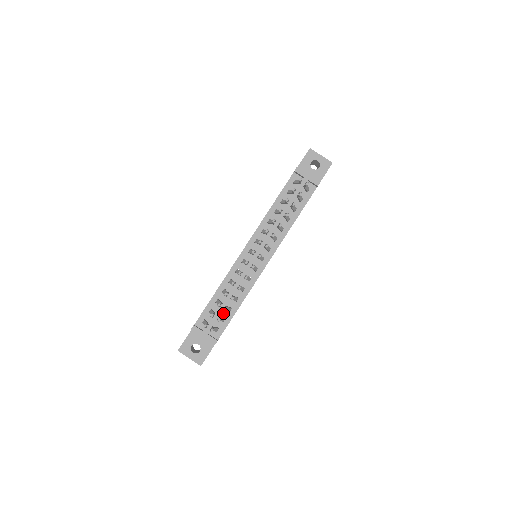
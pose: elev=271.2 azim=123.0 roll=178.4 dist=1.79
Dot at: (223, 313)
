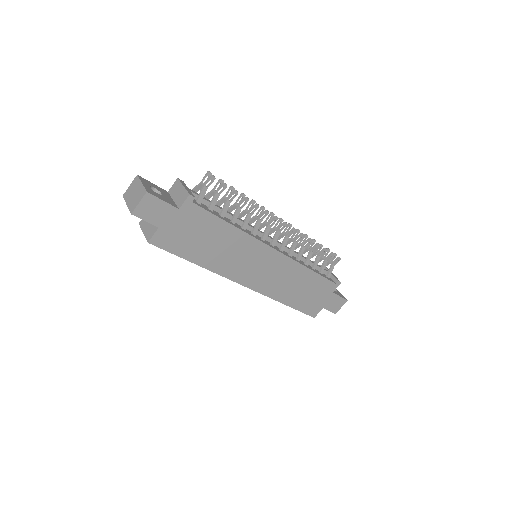
Dot at: (213, 210)
